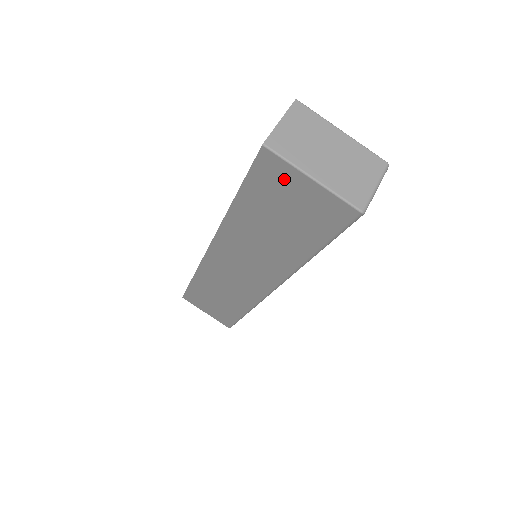
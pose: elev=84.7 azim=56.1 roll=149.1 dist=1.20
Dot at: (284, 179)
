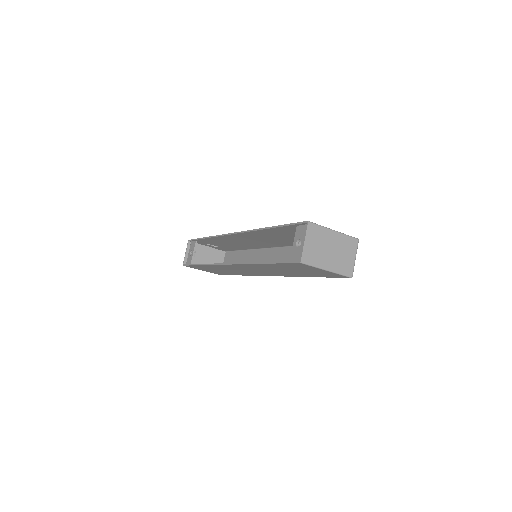
Dot at: (308, 268)
